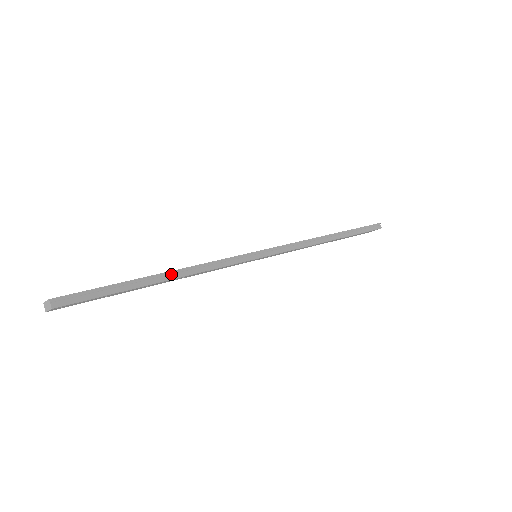
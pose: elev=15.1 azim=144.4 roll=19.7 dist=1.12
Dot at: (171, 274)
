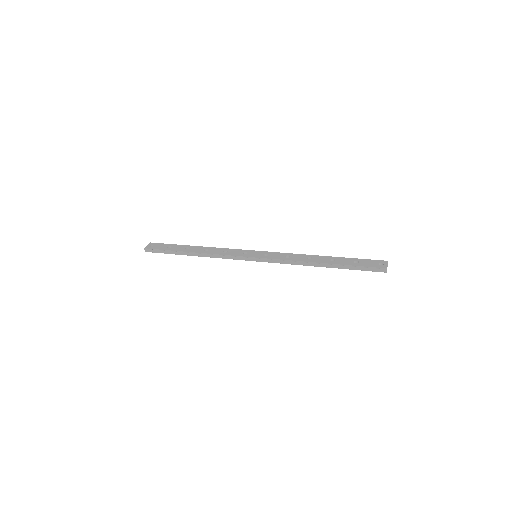
Dot at: (195, 254)
